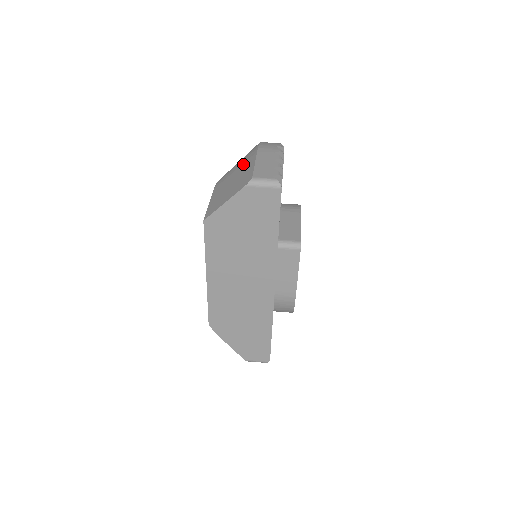
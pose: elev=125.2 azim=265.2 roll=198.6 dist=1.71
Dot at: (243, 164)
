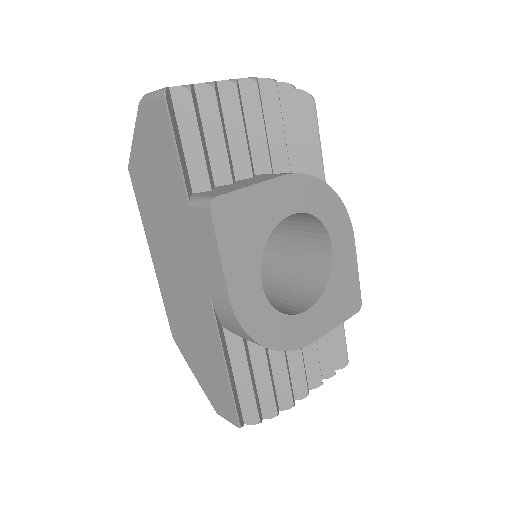
Dot at: occluded
